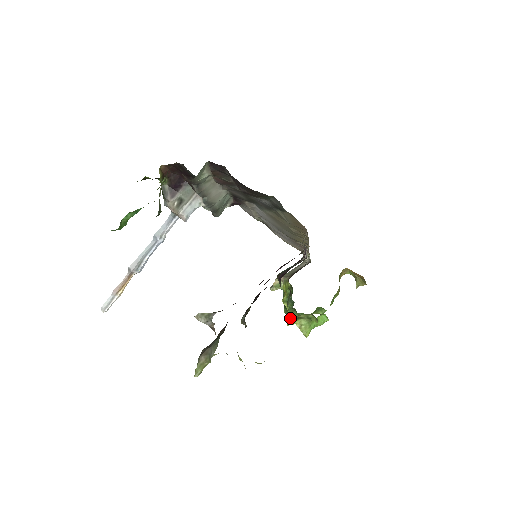
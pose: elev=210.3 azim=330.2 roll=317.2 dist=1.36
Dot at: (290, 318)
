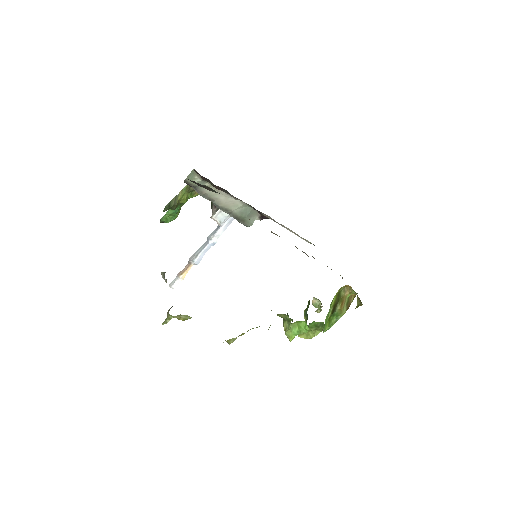
Dot at: occluded
